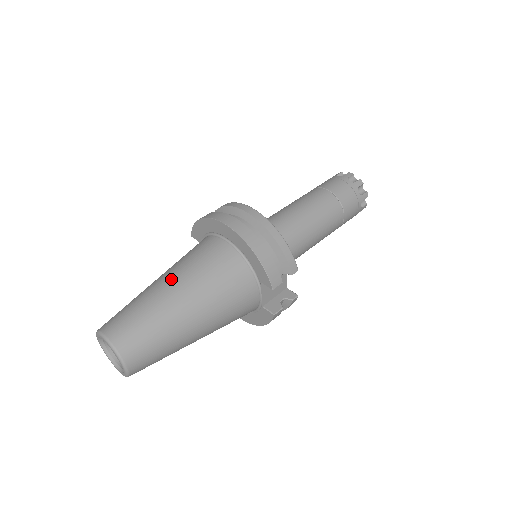
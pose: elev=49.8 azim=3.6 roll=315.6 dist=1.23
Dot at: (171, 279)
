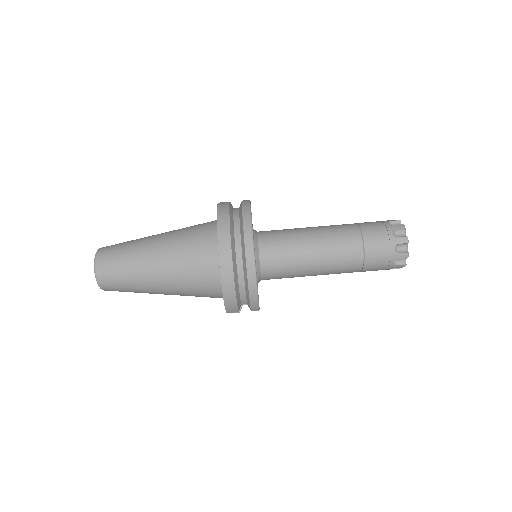
Dot at: (160, 256)
